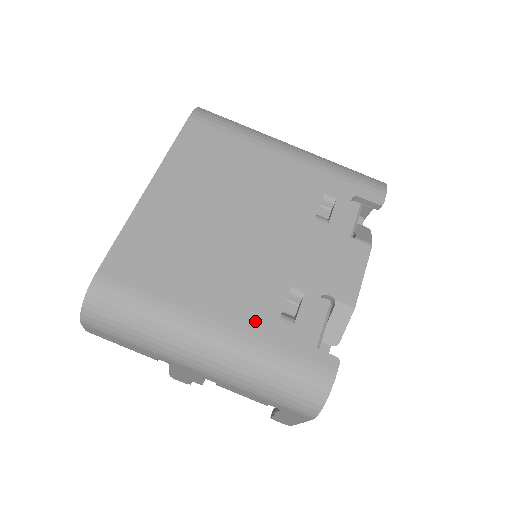
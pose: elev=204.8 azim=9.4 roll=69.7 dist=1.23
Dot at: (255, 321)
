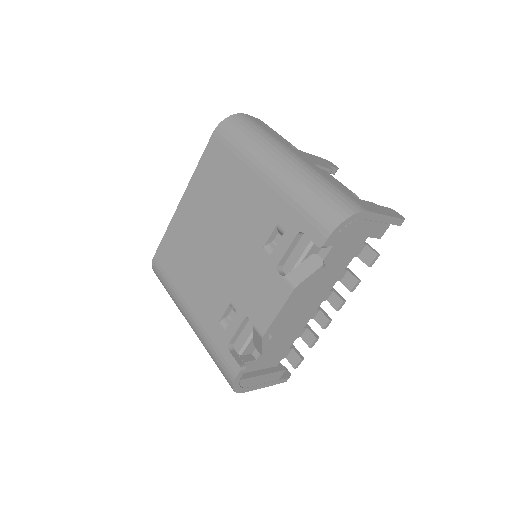
Dot at: (207, 318)
